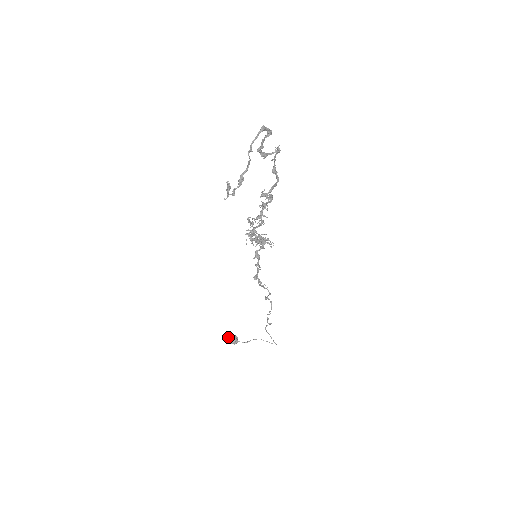
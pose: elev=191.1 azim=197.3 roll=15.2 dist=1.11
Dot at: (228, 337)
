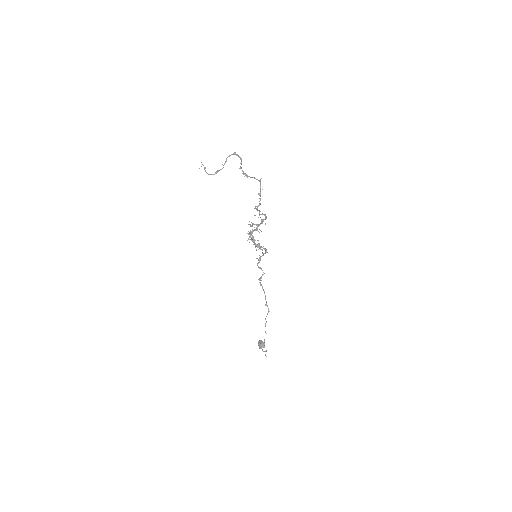
Dot at: (260, 340)
